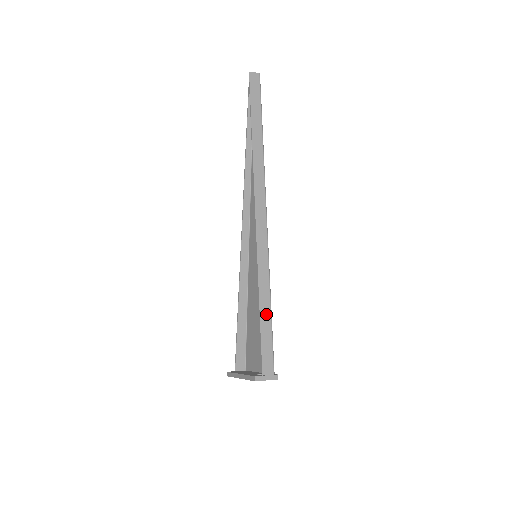
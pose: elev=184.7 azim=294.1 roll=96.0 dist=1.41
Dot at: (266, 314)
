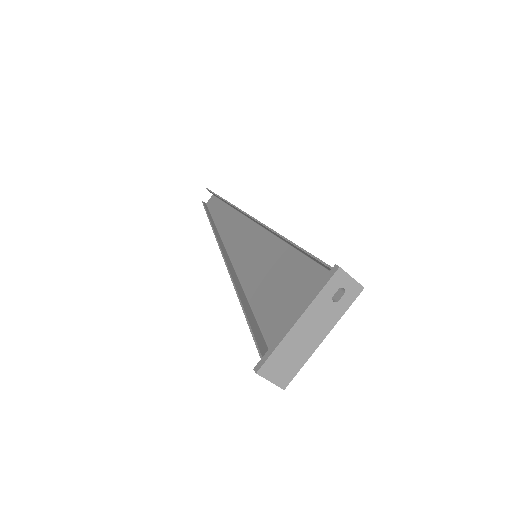
Dot at: occluded
